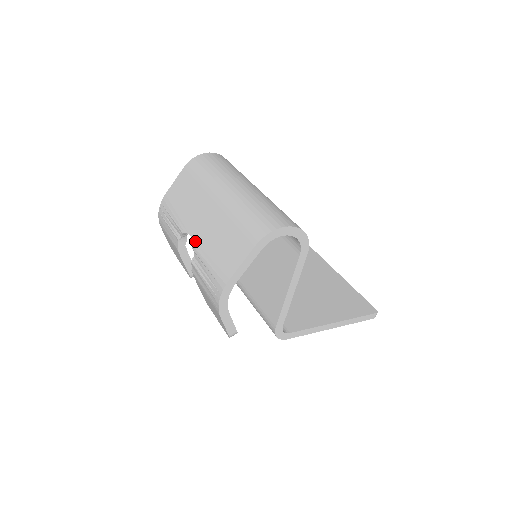
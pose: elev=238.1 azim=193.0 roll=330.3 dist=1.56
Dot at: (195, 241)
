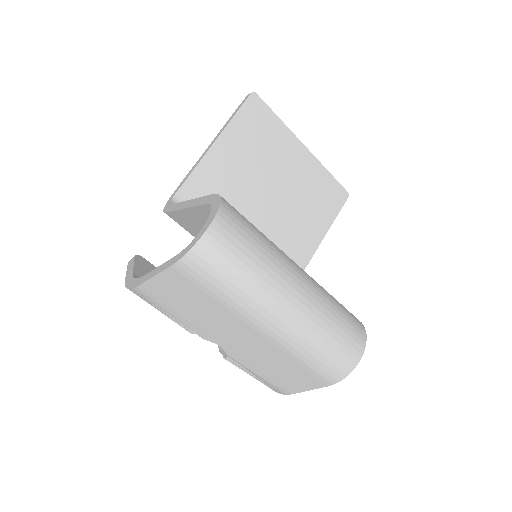
Dot at: (231, 354)
